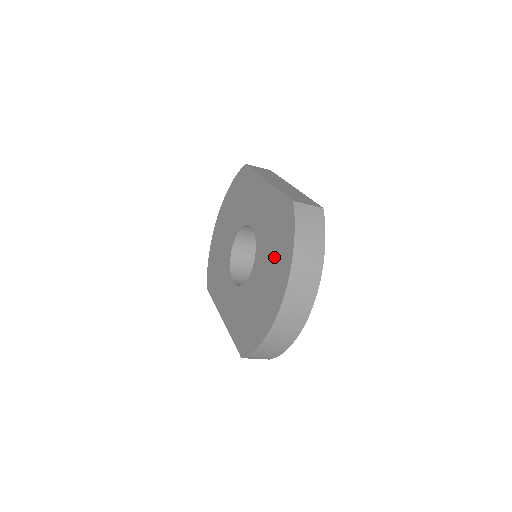
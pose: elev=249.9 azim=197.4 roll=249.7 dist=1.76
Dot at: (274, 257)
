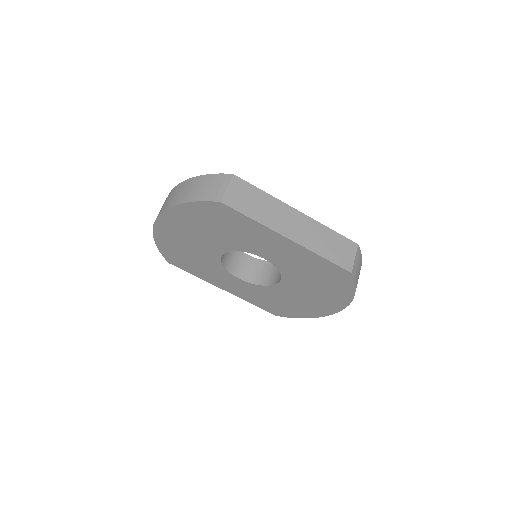
Dot at: (321, 290)
